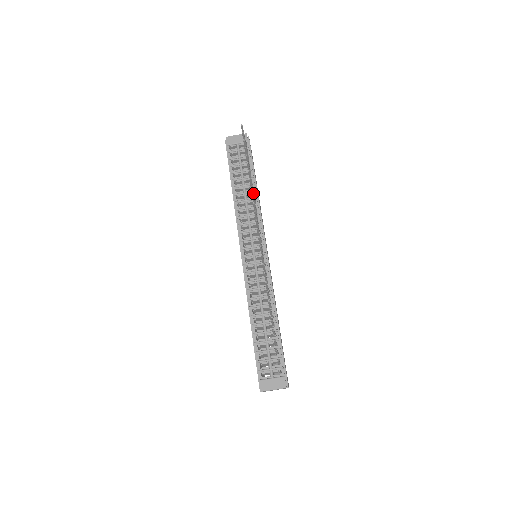
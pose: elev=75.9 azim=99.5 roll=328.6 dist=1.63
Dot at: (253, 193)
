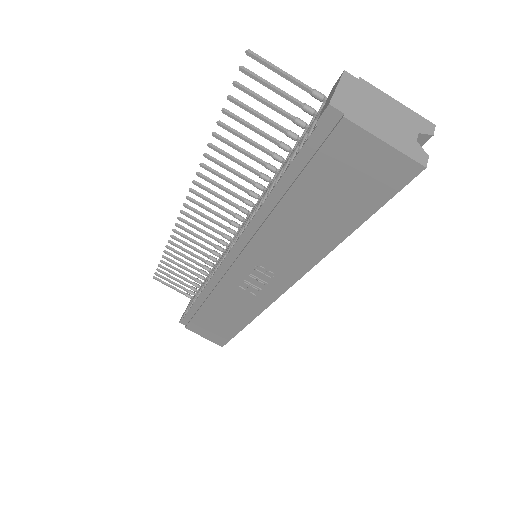
Dot at: (188, 252)
